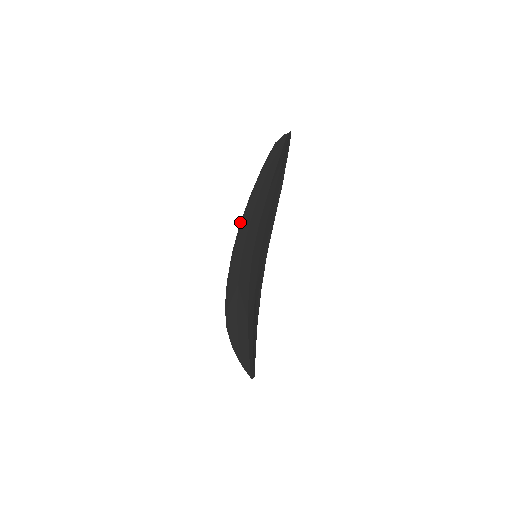
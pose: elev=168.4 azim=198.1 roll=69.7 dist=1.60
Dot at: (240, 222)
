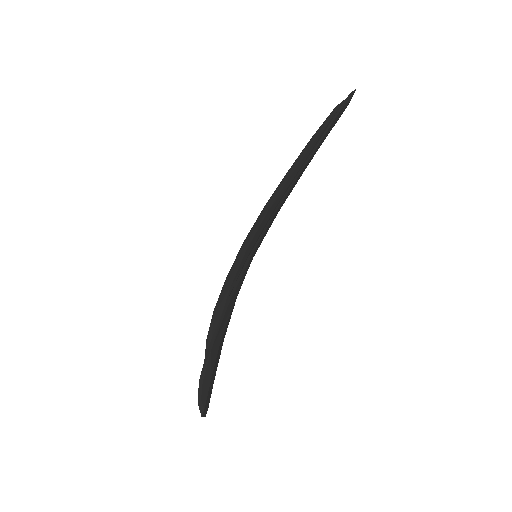
Dot at: (264, 206)
